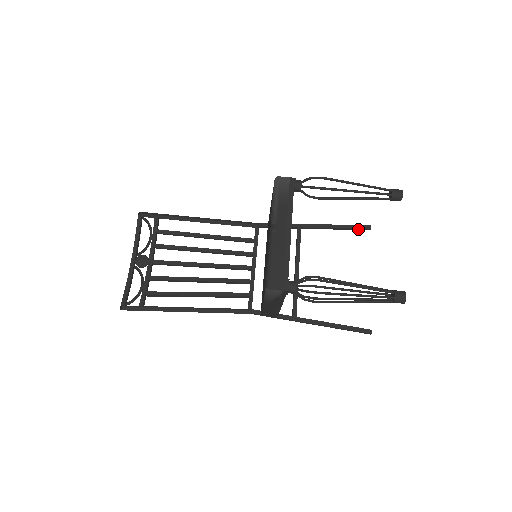
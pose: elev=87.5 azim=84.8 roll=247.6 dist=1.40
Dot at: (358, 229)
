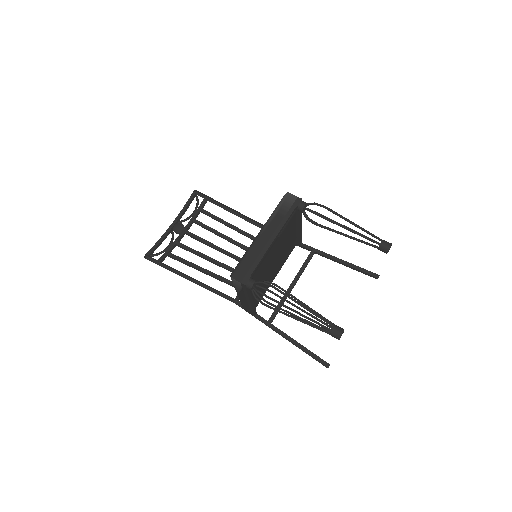
Dot at: (366, 274)
